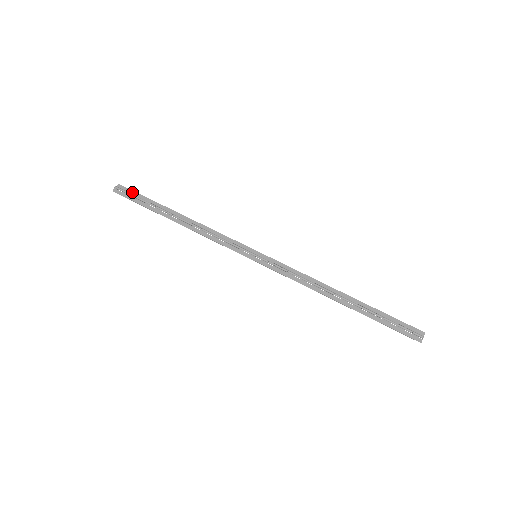
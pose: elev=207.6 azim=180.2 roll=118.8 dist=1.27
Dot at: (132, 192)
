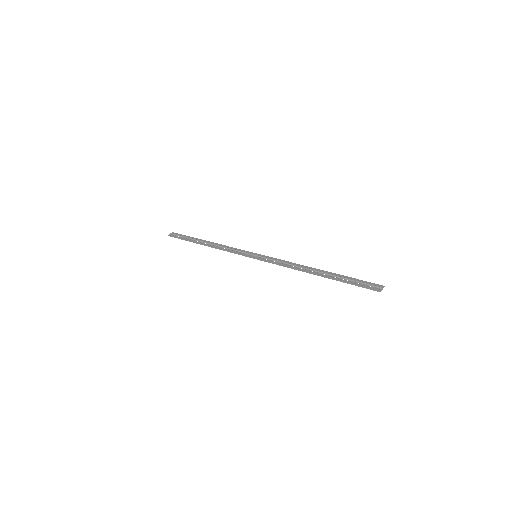
Dot at: (180, 235)
